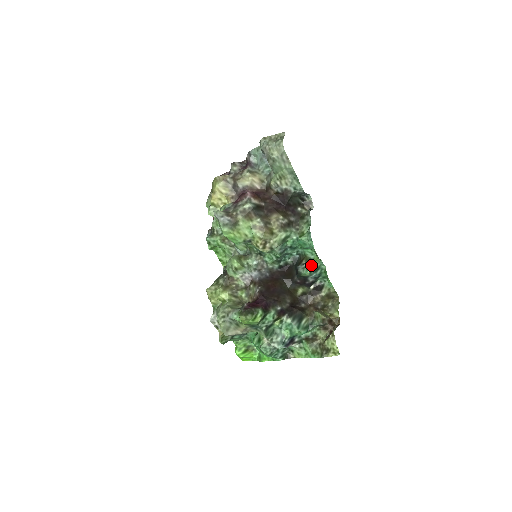
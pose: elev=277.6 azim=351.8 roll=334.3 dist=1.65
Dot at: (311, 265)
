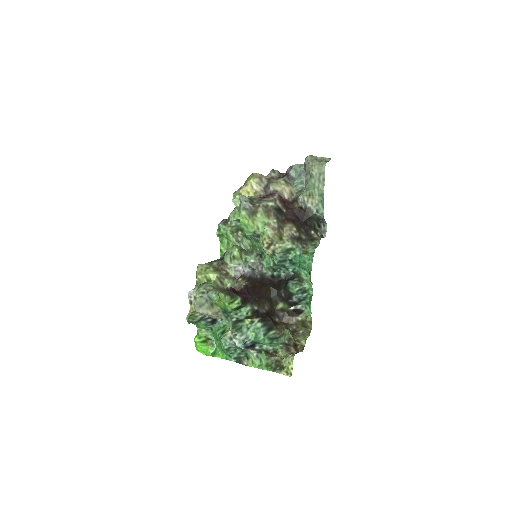
Dot at: (301, 284)
